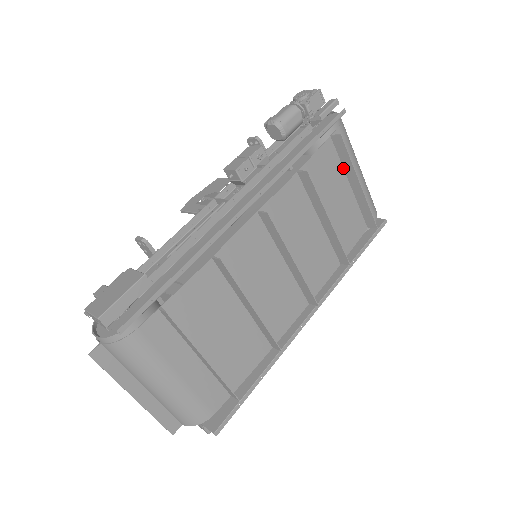
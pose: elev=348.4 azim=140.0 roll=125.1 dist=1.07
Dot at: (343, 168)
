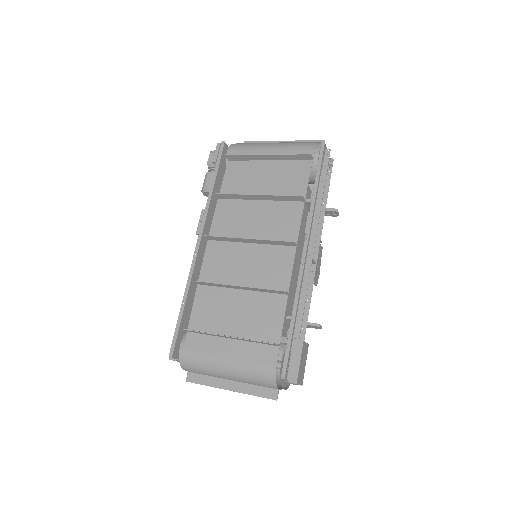
Dot at: (254, 161)
